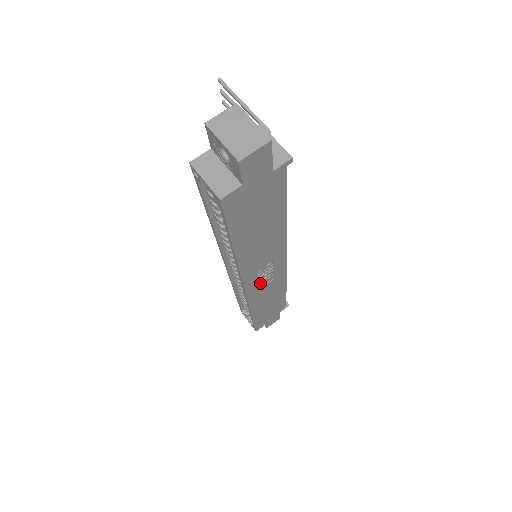
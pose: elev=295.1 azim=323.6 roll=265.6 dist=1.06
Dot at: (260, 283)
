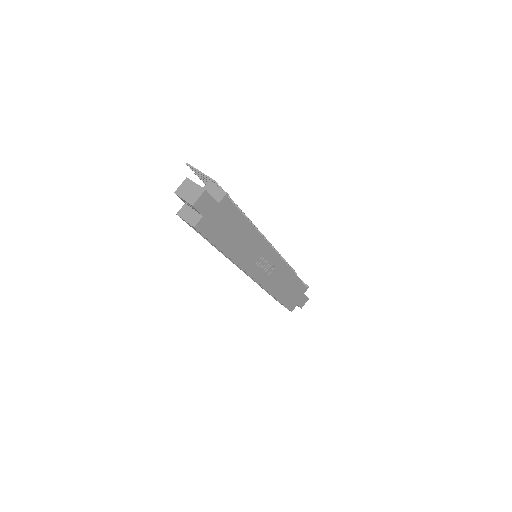
Dot at: (264, 272)
